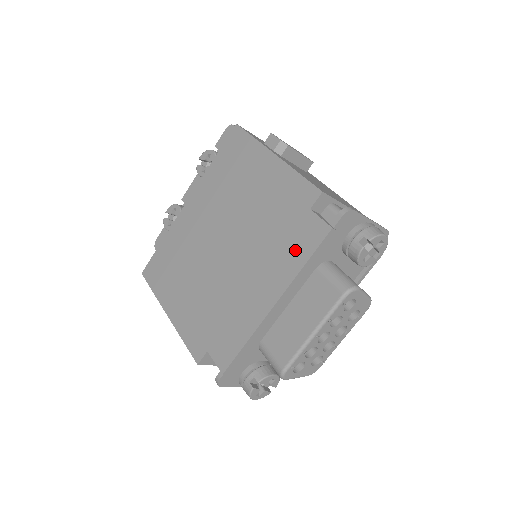
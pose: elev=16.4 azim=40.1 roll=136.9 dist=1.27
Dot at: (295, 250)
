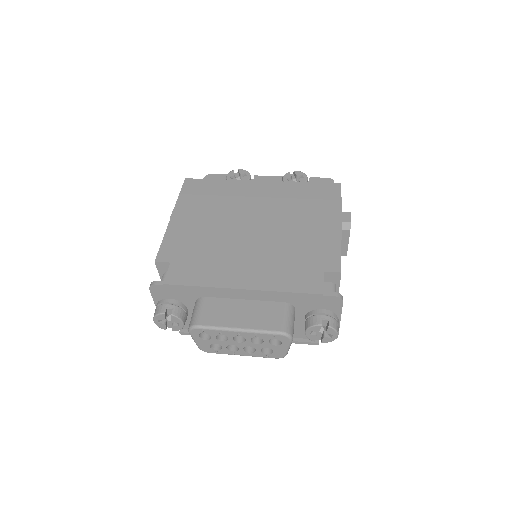
Dot at: (290, 279)
